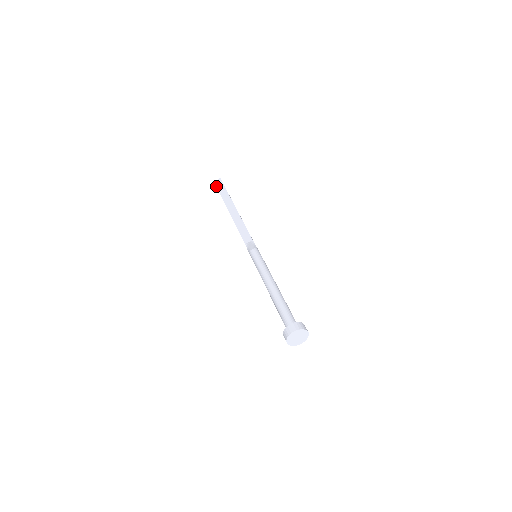
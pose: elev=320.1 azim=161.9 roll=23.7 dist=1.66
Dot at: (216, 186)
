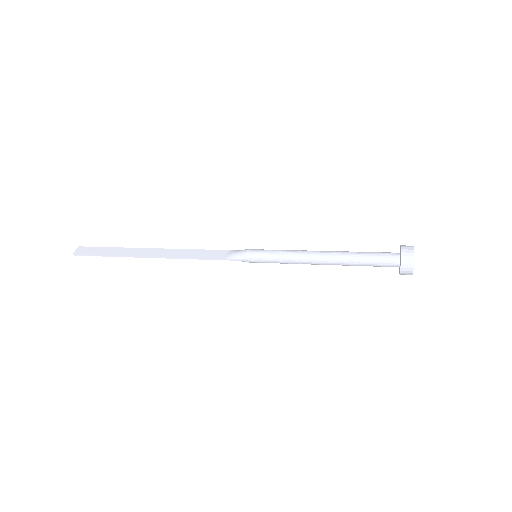
Dot at: (85, 254)
